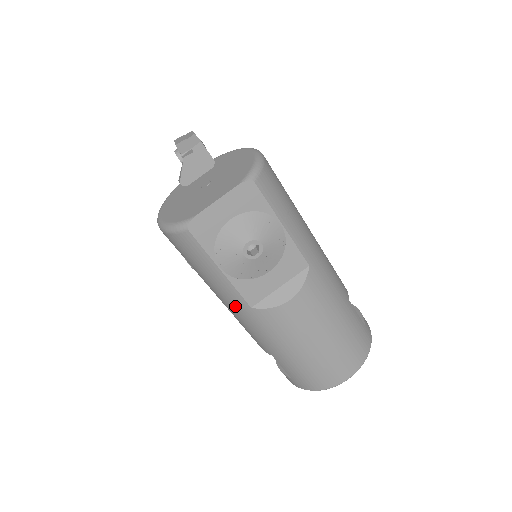
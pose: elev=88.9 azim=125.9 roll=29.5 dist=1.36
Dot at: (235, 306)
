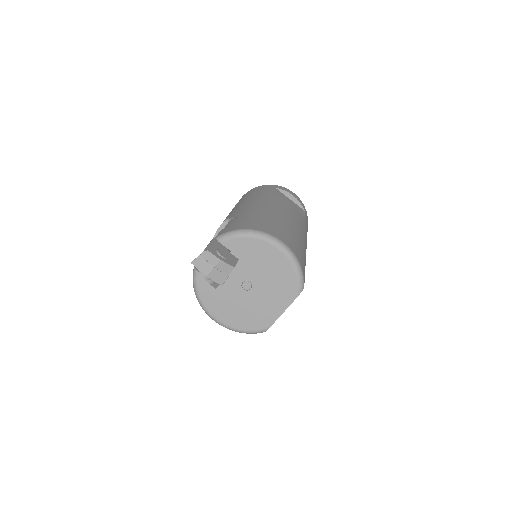
Dot at: occluded
